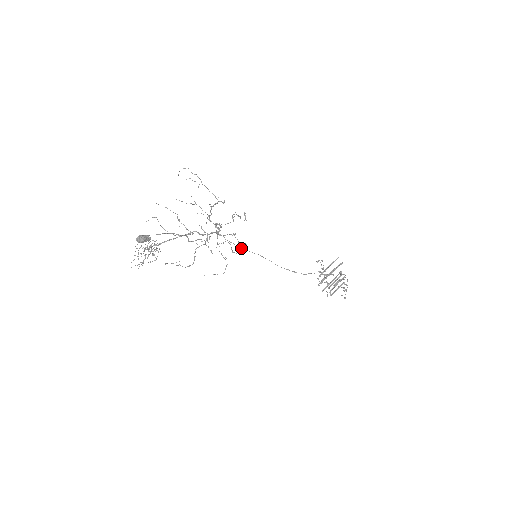
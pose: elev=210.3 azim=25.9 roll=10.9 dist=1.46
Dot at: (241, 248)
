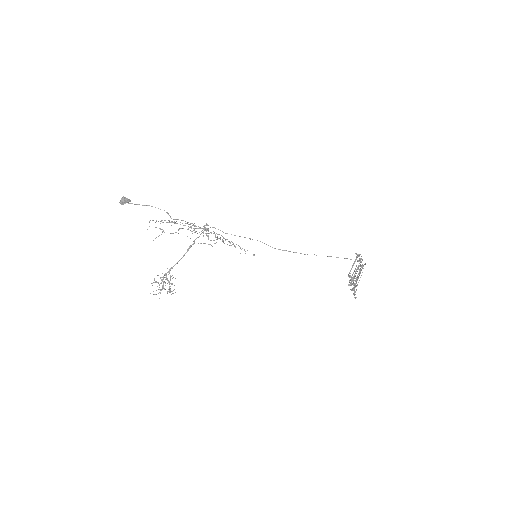
Dot at: (227, 233)
